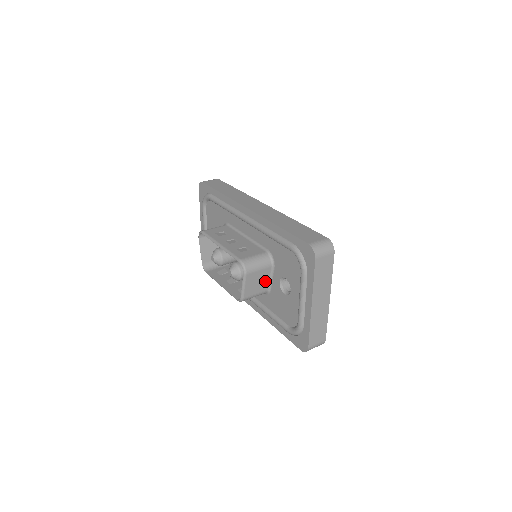
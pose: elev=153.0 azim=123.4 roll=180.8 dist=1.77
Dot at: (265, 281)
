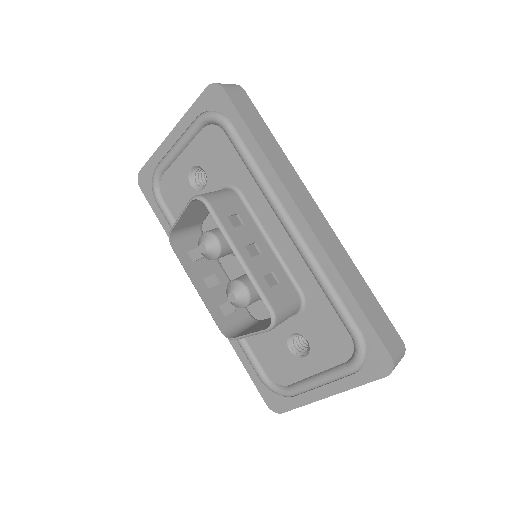
Dot at: occluded
